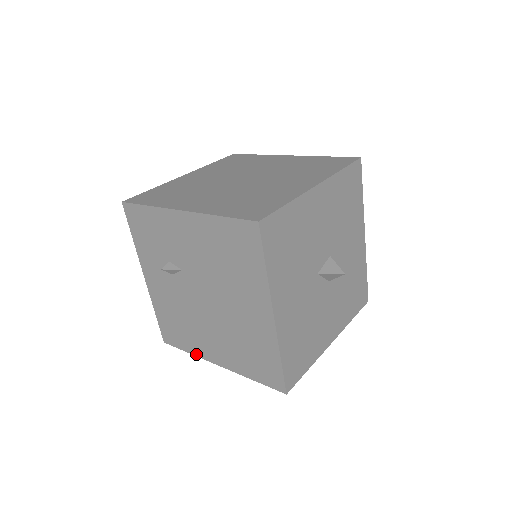
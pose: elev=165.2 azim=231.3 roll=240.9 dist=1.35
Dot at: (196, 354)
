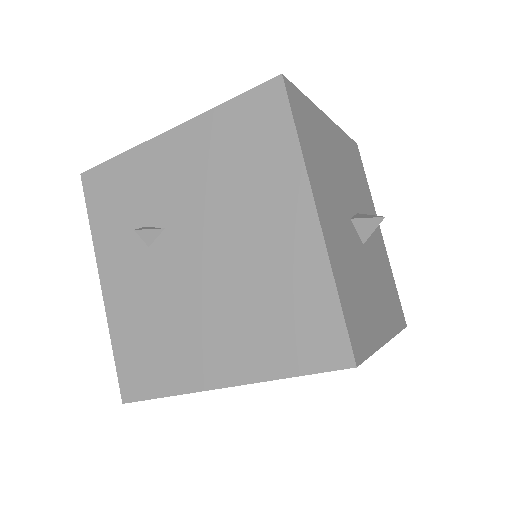
Dot at: (182, 389)
